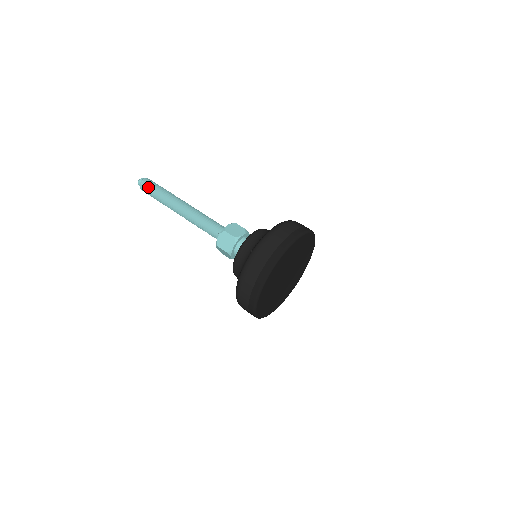
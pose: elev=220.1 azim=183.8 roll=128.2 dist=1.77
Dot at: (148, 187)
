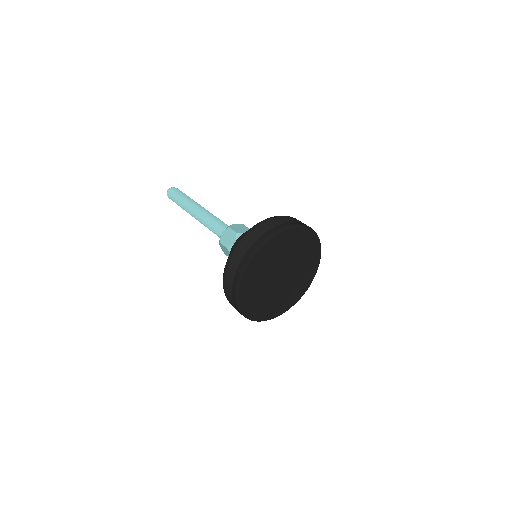
Dot at: (173, 199)
